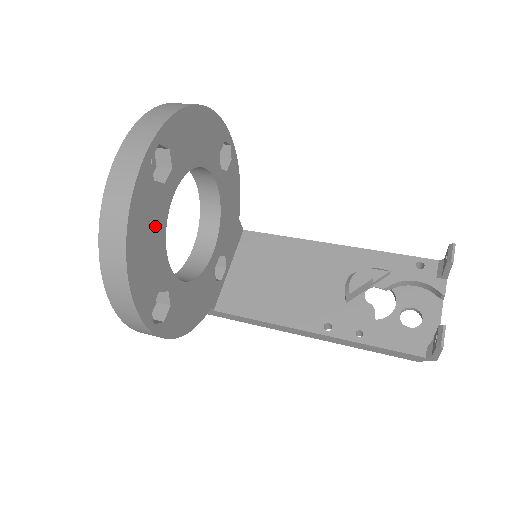
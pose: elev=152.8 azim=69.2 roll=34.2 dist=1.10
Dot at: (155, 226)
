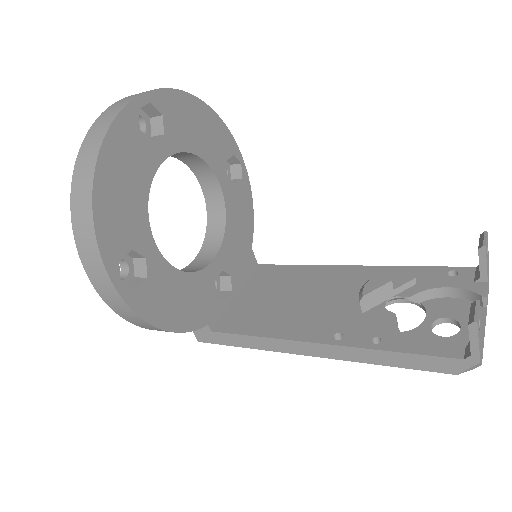
Dot at: (136, 175)
